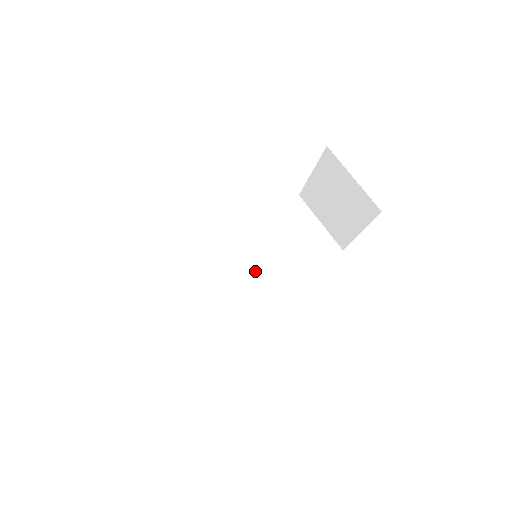
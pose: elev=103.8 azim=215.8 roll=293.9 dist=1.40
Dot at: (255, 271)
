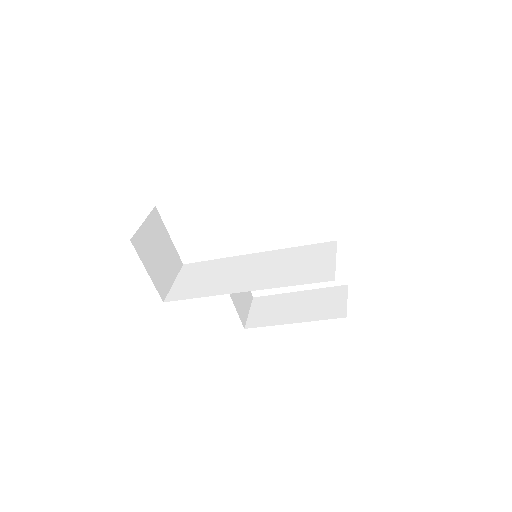
Dot at: (257, 273)
